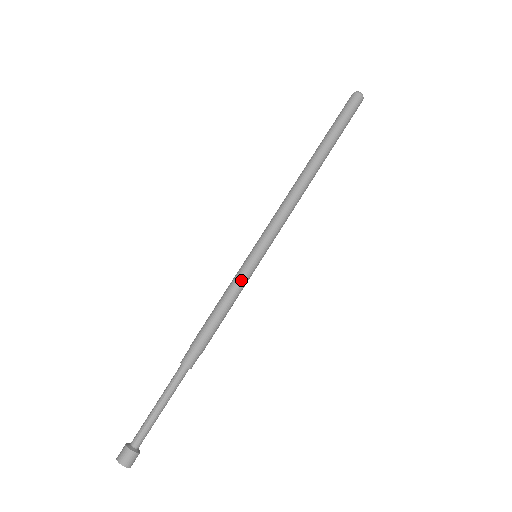
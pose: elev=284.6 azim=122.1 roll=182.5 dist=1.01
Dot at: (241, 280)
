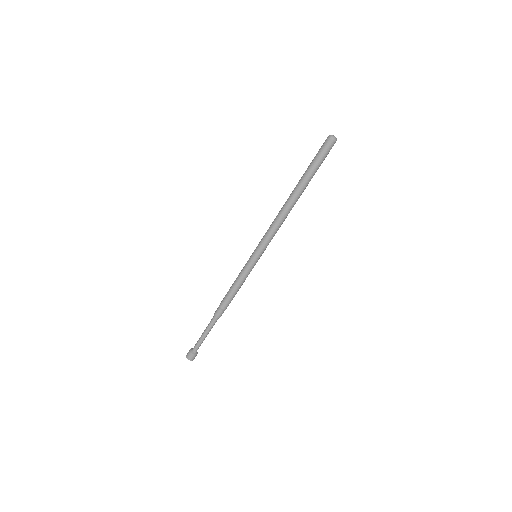
Dot at: (245, 271)
